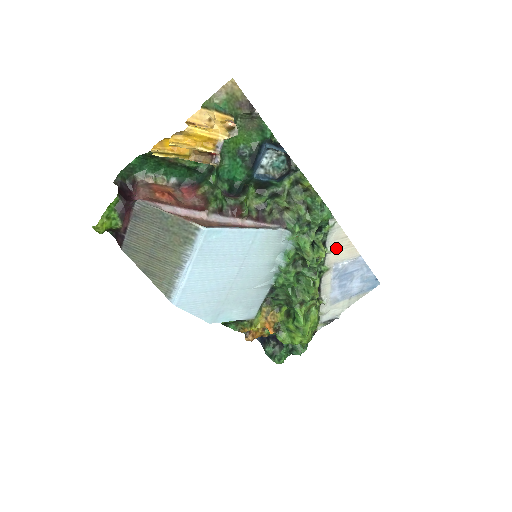
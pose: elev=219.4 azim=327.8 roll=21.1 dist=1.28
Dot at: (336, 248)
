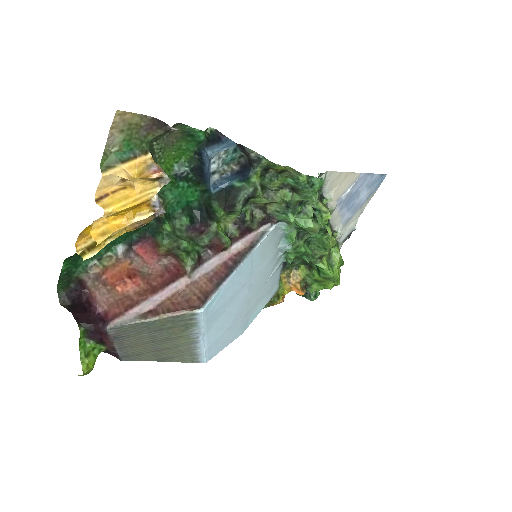
Dot at: (334, 189)
